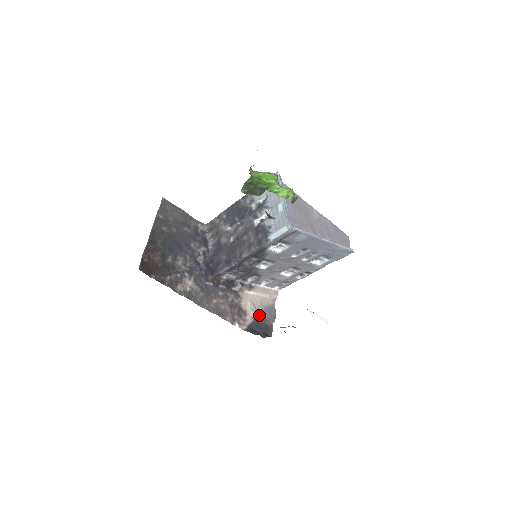
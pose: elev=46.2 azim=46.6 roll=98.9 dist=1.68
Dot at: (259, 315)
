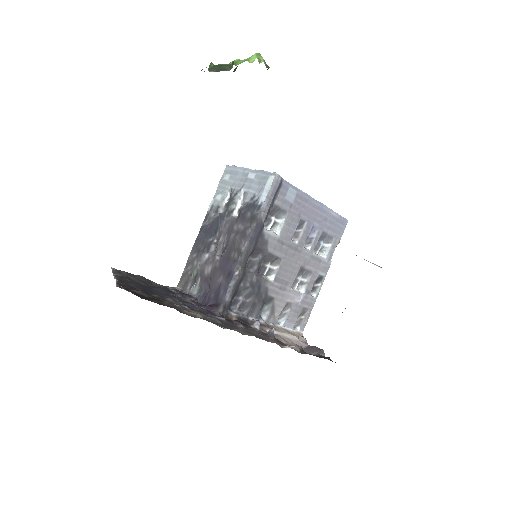
Dot at: occluded
